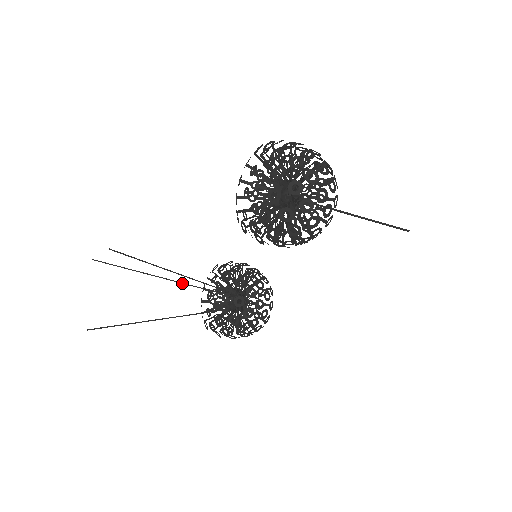
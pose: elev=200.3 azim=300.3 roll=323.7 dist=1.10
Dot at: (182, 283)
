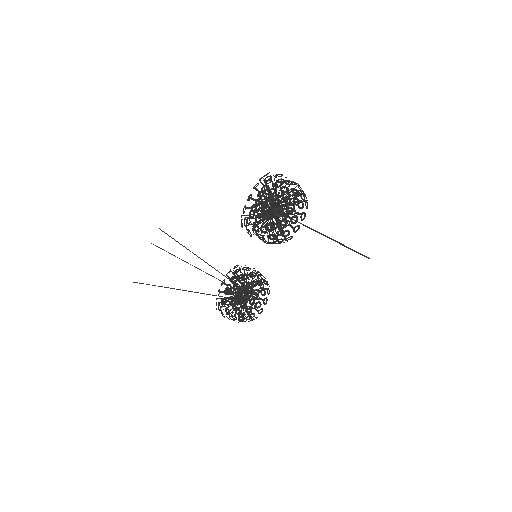
Dot at: (207, 273)
